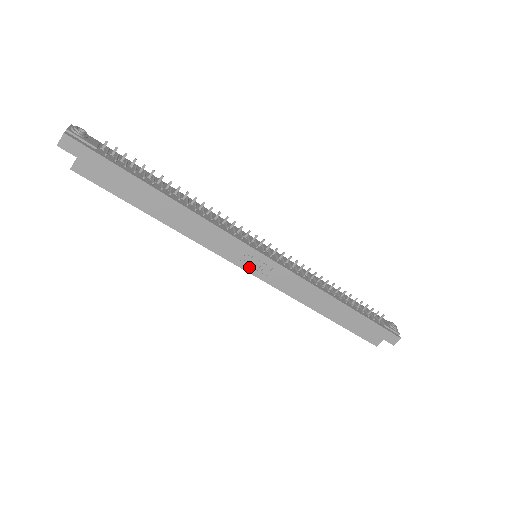
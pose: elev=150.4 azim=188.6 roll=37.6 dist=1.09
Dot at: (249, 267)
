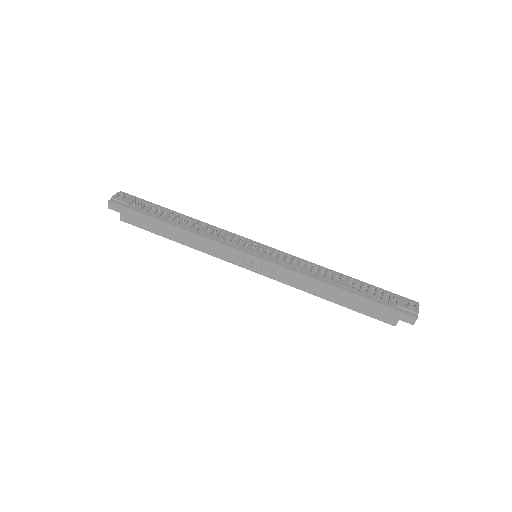
Dot at: (247, 266)
